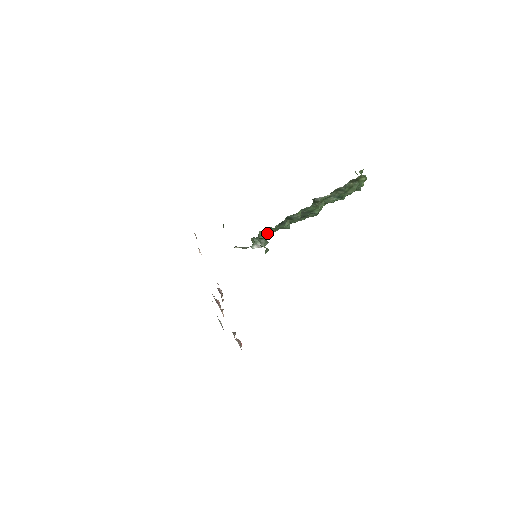
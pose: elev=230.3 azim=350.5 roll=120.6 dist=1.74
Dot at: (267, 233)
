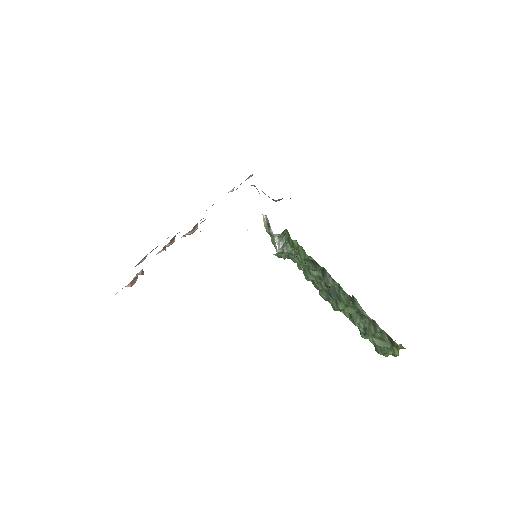
Dot at: (296, 252)
